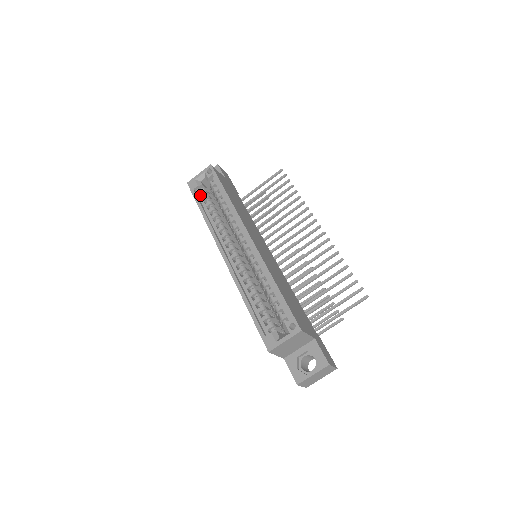
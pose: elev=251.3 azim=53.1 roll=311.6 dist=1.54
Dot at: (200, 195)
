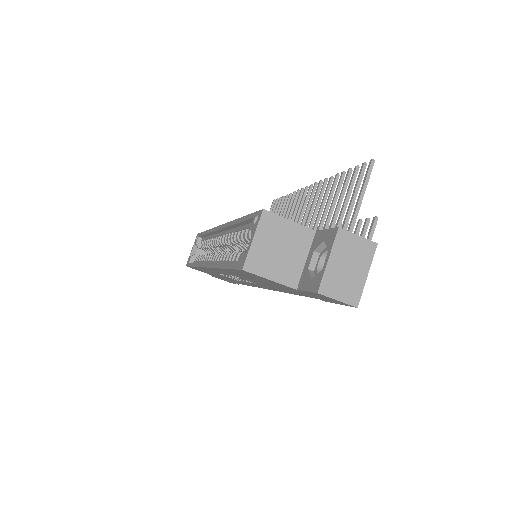
Dot at: (195, 261)
